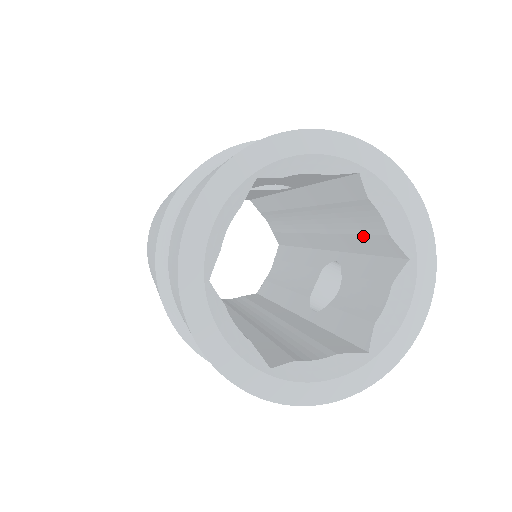
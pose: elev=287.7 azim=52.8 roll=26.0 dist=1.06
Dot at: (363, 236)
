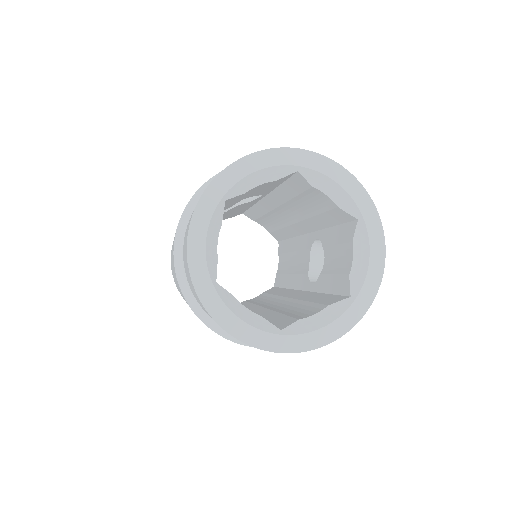
Dot at: (324, 214)
